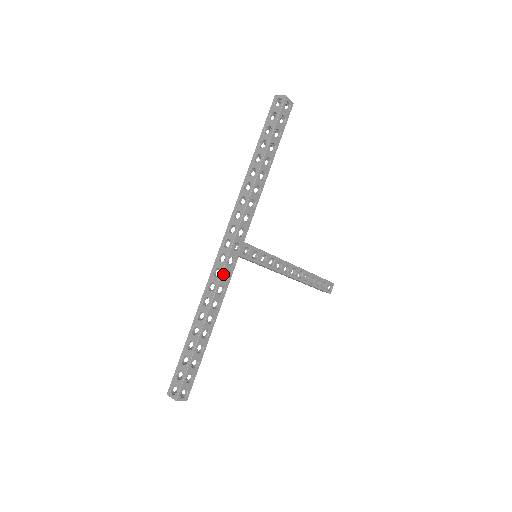
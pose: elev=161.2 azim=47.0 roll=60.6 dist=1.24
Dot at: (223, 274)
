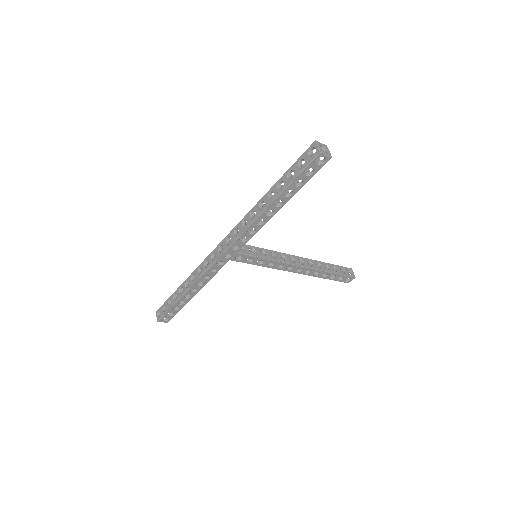
Dot at: occluded
